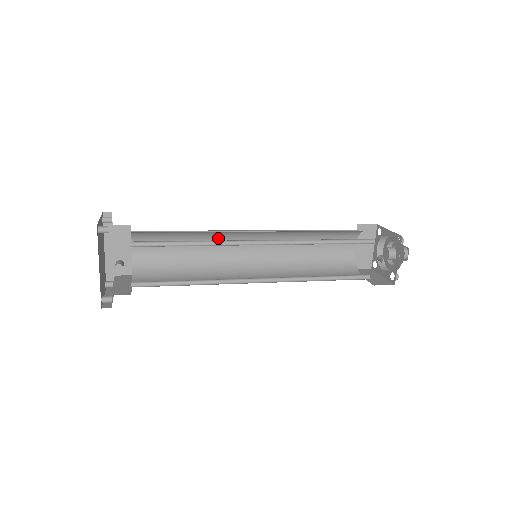
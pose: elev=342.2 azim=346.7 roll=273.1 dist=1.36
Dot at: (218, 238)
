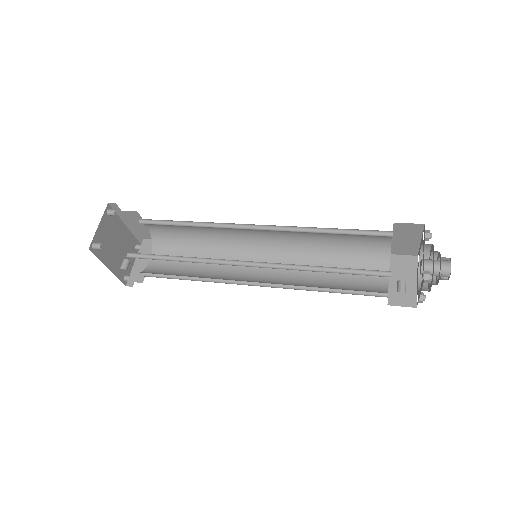
Dot at: (221, 227)
